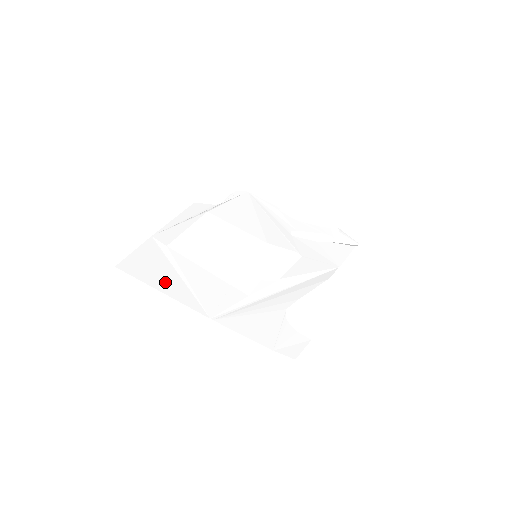
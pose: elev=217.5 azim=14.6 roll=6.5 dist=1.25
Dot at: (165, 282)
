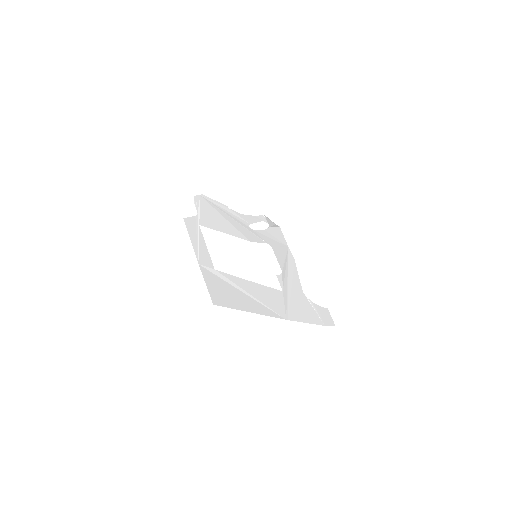
Dot at: (245, 303)
